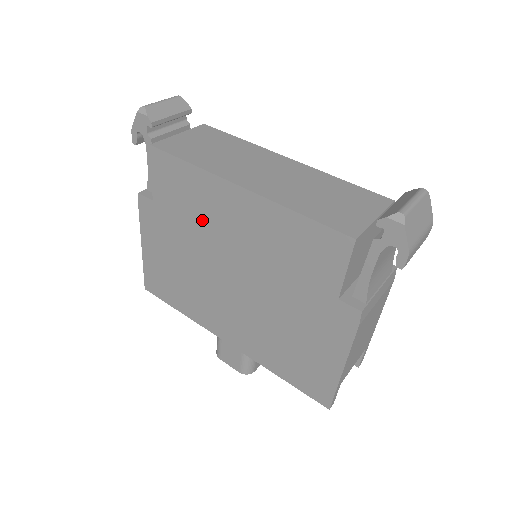
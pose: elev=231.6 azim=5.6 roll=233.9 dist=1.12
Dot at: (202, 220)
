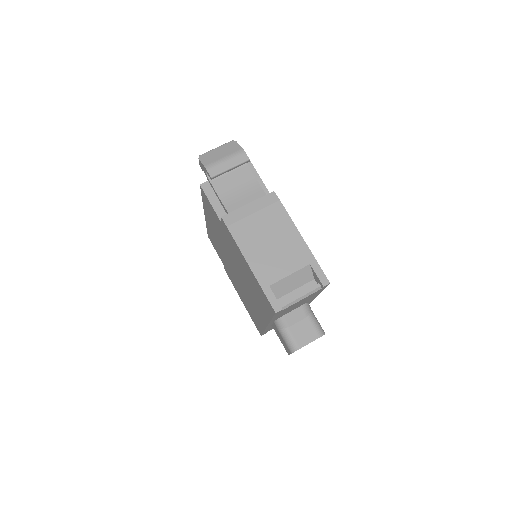
Dot at: (221, 251)
